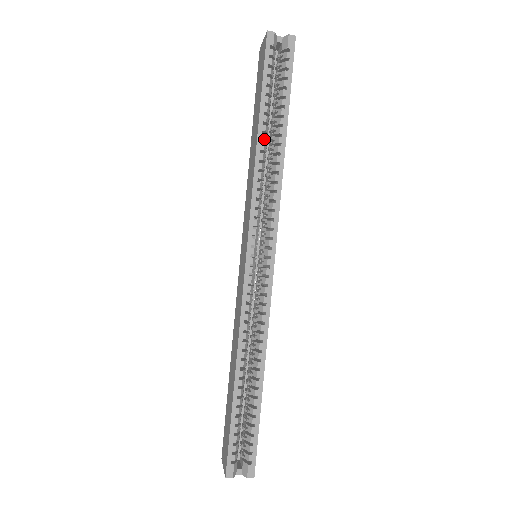
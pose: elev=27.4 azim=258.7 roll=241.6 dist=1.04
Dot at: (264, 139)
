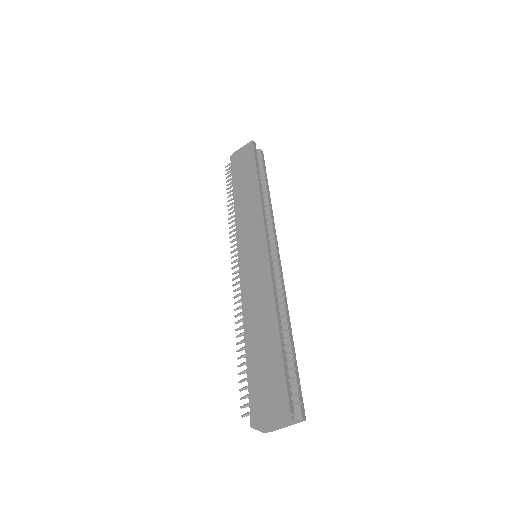
Dot at: (261, 185)
